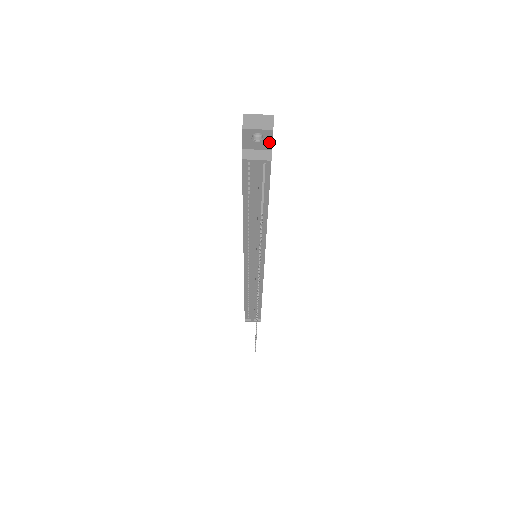
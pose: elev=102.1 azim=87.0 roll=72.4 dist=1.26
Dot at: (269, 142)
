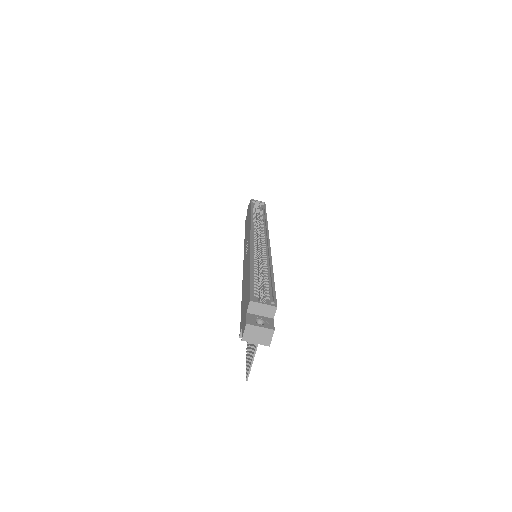
Dot at: occluded
